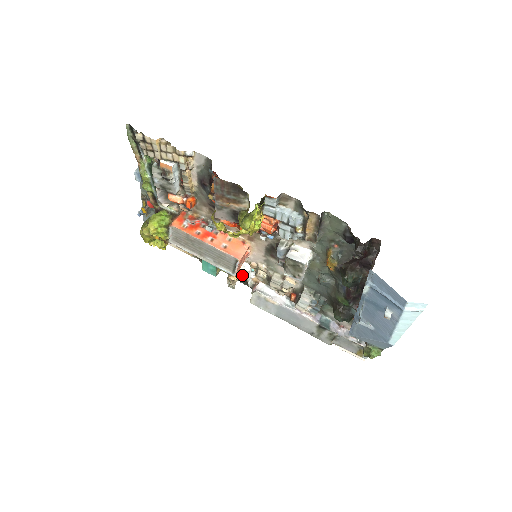
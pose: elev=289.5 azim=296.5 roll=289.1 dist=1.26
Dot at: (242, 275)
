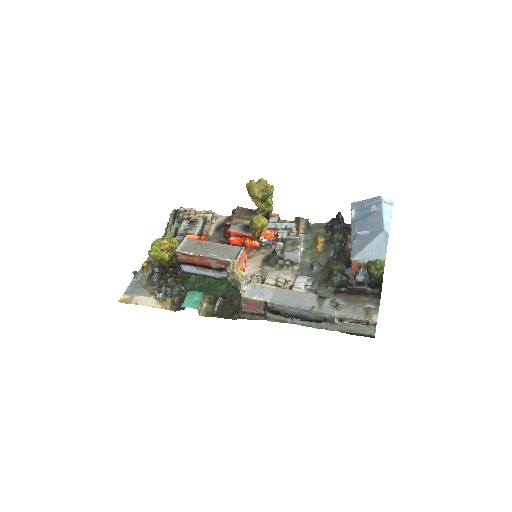
Dot at: (239, 273)
